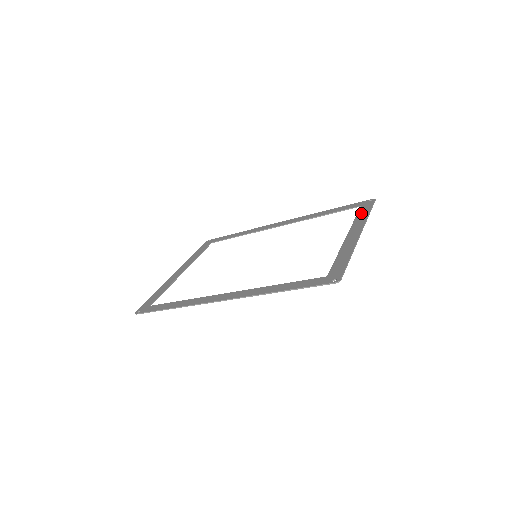
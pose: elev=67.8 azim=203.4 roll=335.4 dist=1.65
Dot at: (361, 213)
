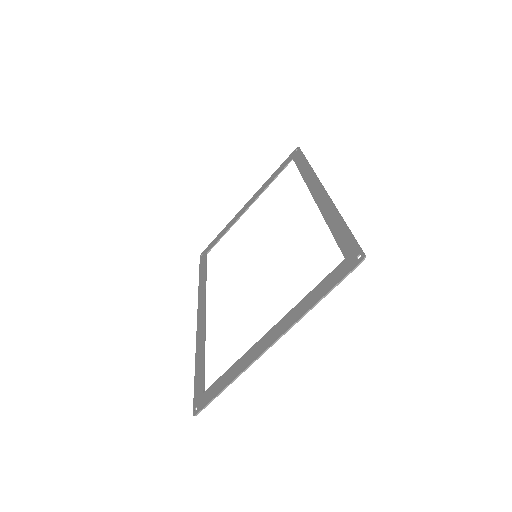
Dot at: (320, 287)
